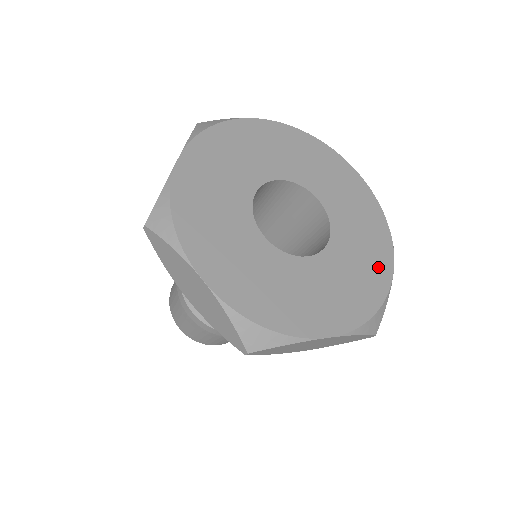
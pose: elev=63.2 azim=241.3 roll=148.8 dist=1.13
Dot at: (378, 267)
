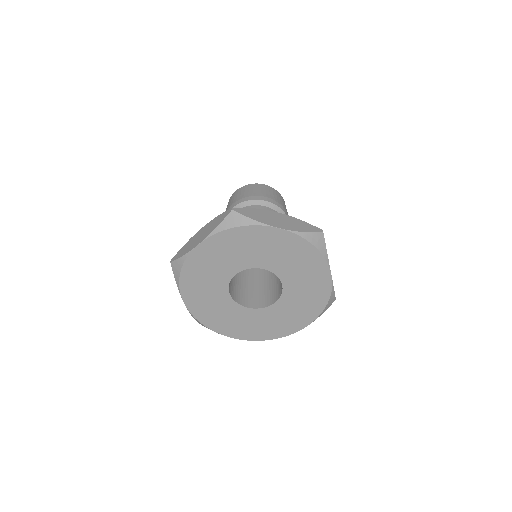
Dot at: (320, 281)
